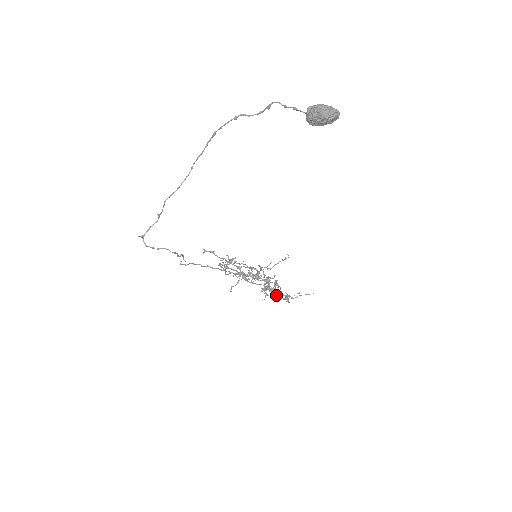
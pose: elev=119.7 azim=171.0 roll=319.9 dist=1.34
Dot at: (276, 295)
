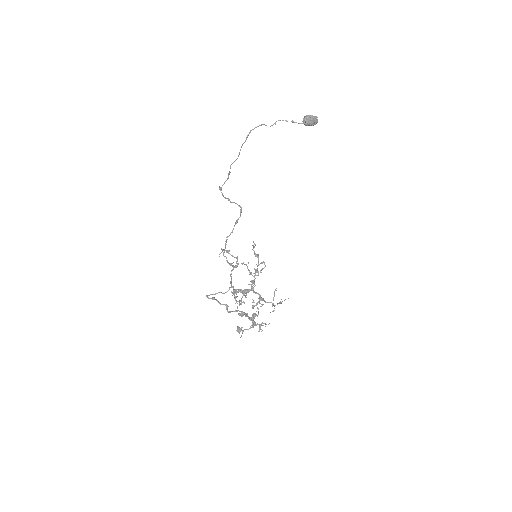
Dot at: (274, 295)
